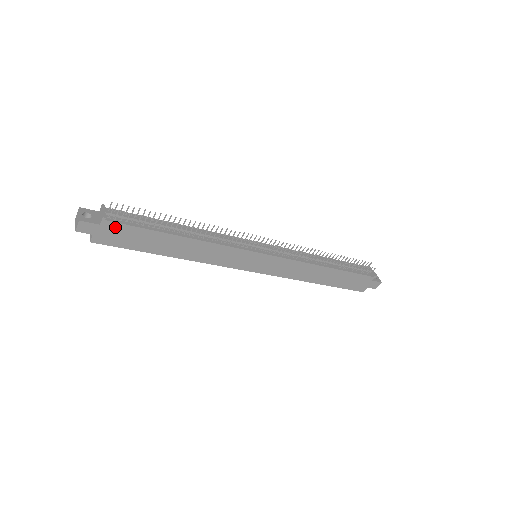
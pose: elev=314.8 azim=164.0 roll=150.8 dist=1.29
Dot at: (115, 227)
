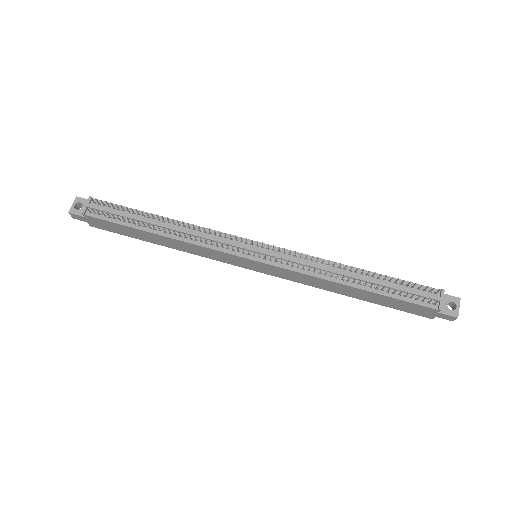
Dot at: (97, 220)
